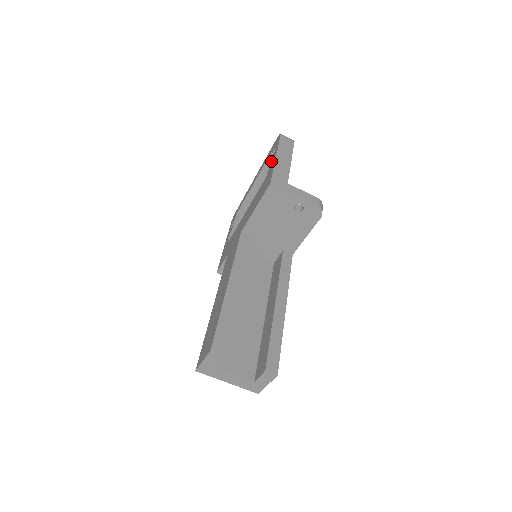
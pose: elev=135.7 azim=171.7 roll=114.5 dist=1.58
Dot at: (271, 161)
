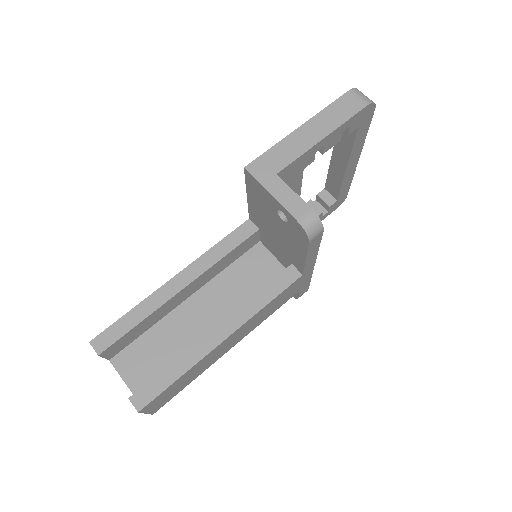
Dot at: occluded
